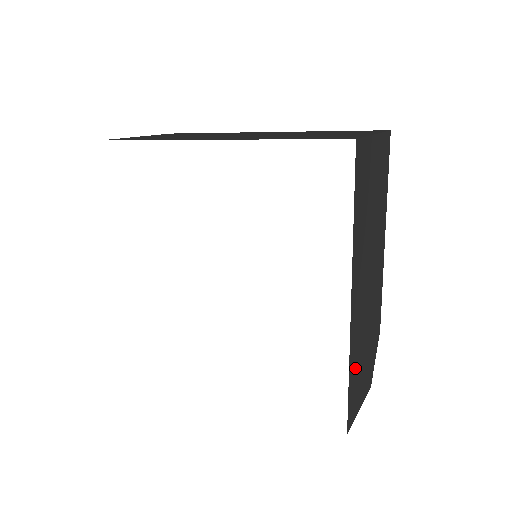
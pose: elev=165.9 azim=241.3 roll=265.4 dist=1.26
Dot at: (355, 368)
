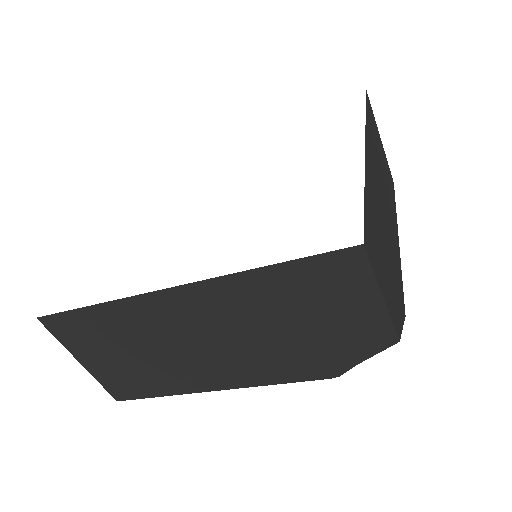
Dot at: (372, 216)
